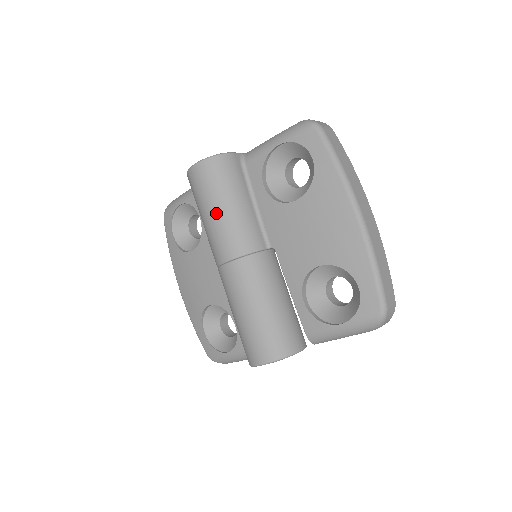
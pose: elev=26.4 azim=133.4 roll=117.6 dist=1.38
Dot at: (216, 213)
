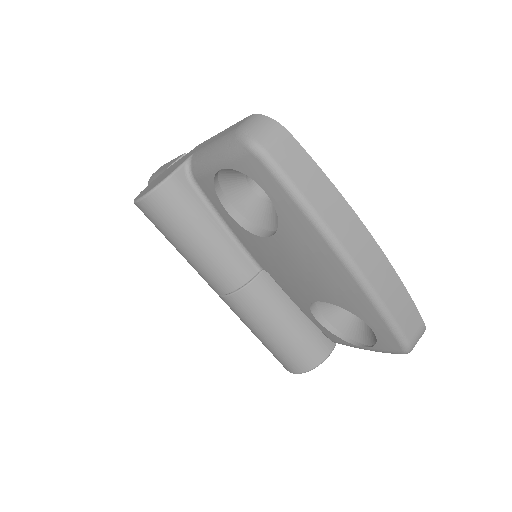
Dot at: (185, 253)
